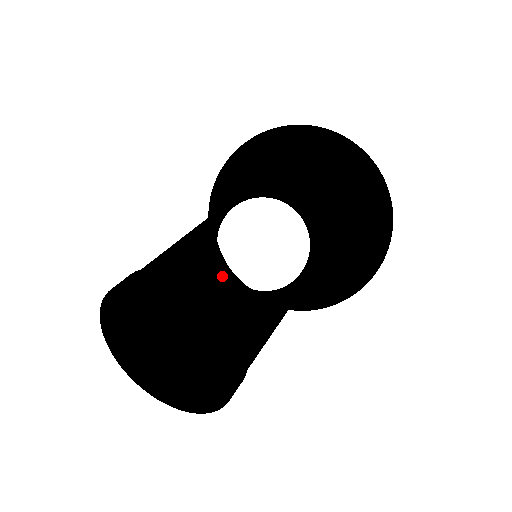
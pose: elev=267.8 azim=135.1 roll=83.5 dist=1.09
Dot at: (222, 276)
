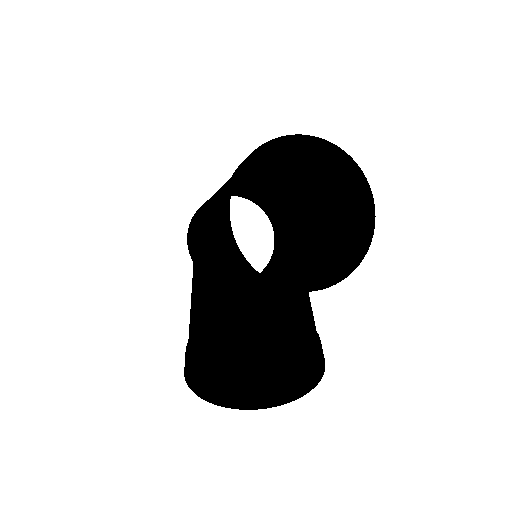
Dot at: (263, 291)
